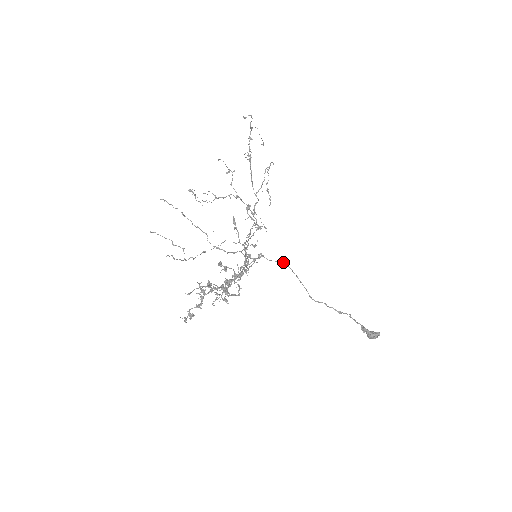
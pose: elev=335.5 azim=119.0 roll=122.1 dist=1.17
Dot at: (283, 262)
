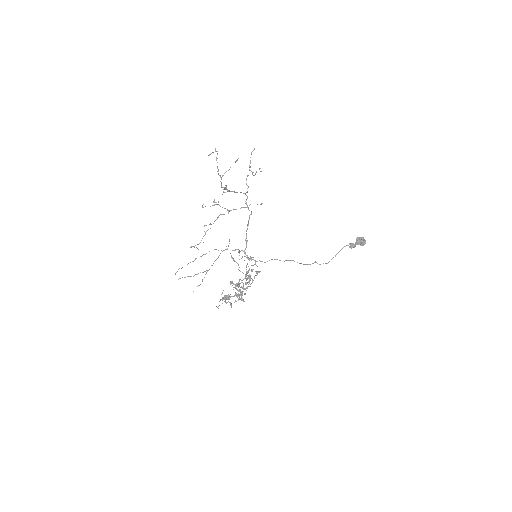
Dot at: occluded
